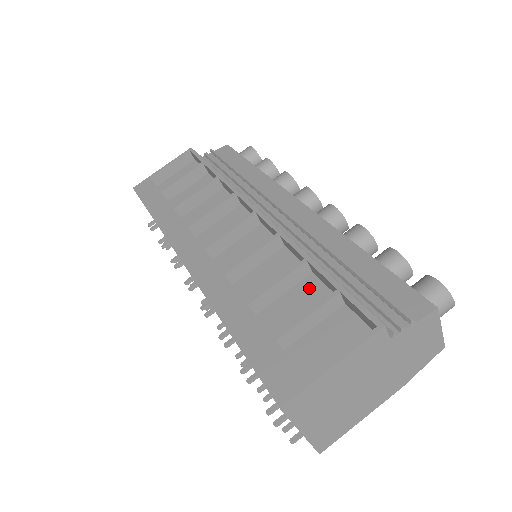
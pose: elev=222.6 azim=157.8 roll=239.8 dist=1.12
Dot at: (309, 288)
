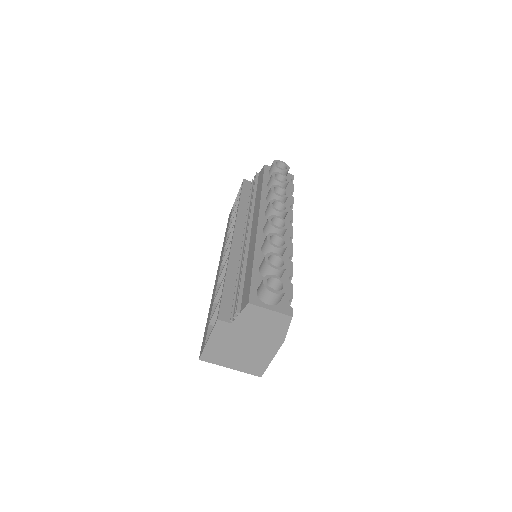
Dot at: occluded
